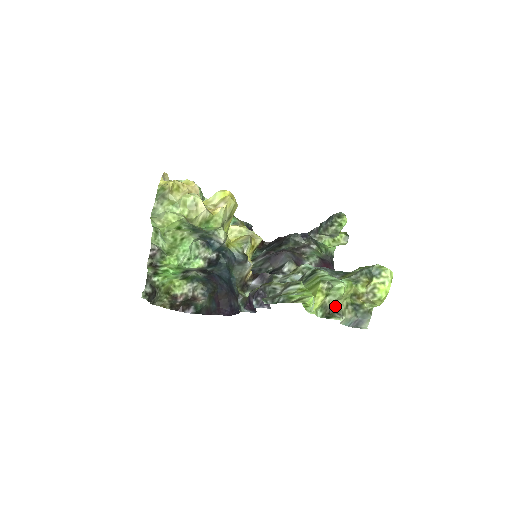
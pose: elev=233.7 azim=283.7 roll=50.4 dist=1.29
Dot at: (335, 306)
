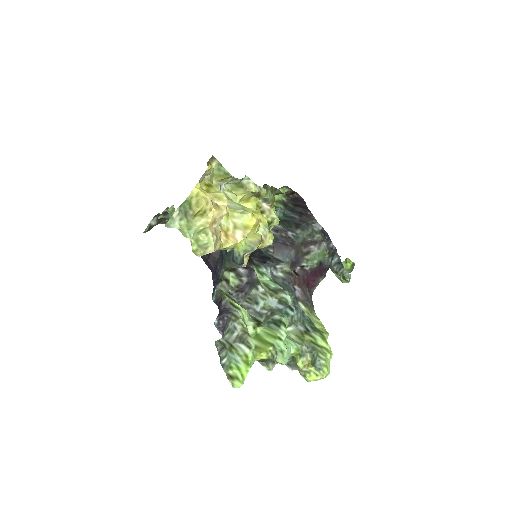
Dot at: occluded
